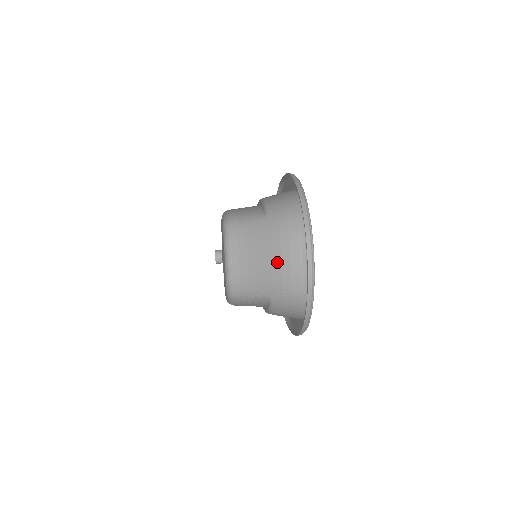
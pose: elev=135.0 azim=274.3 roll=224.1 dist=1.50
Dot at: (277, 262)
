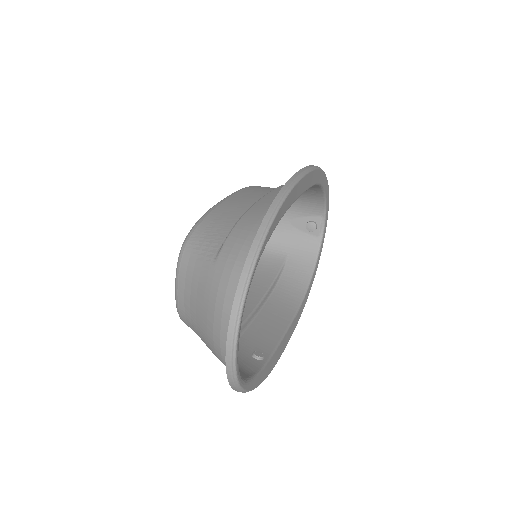
Dot at: (210, 327)
